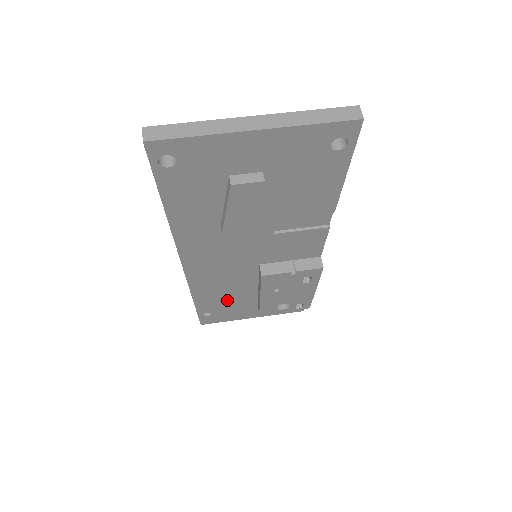
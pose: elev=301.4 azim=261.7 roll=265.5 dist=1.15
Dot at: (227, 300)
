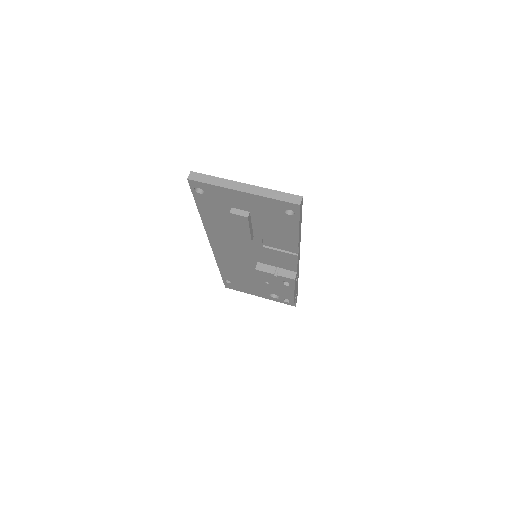
Dot at: (241, 277)
